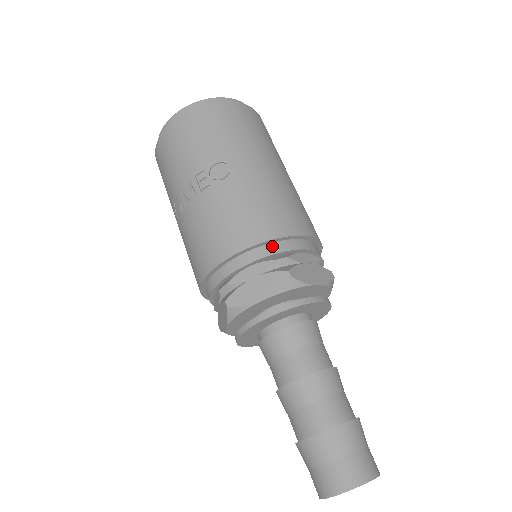
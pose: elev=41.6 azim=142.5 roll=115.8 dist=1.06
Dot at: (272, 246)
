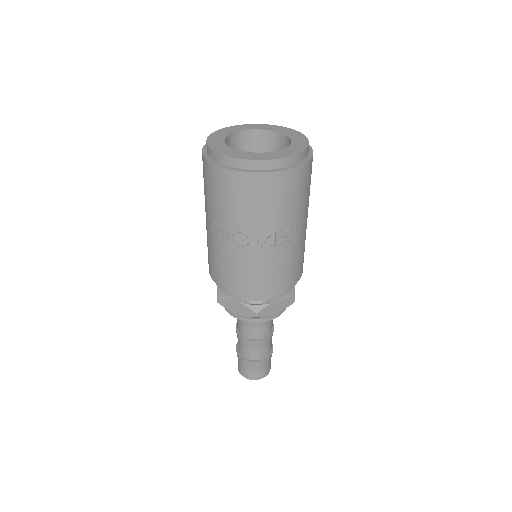
Dot at: occluded
